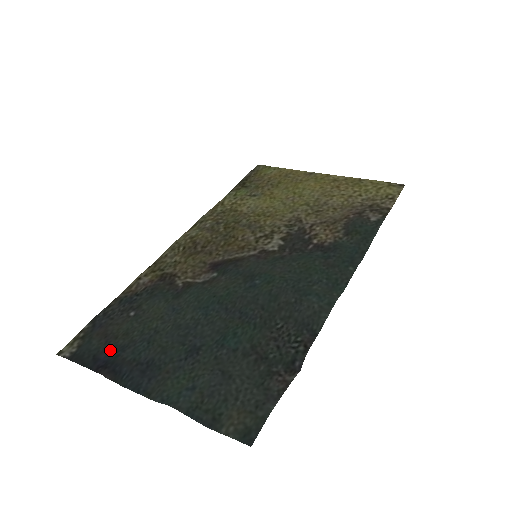
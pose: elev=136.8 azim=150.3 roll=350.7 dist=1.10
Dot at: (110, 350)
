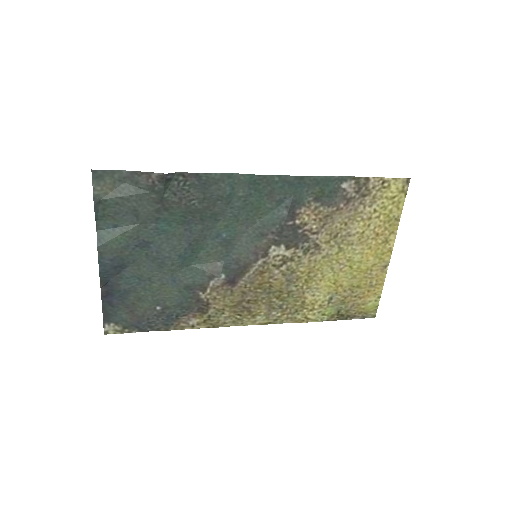
Dot at: (122, 300)
